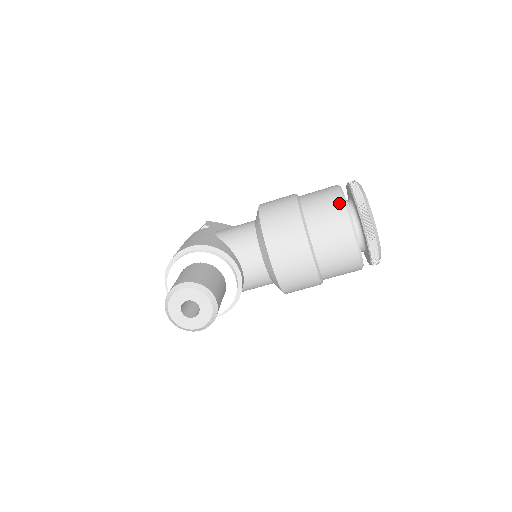
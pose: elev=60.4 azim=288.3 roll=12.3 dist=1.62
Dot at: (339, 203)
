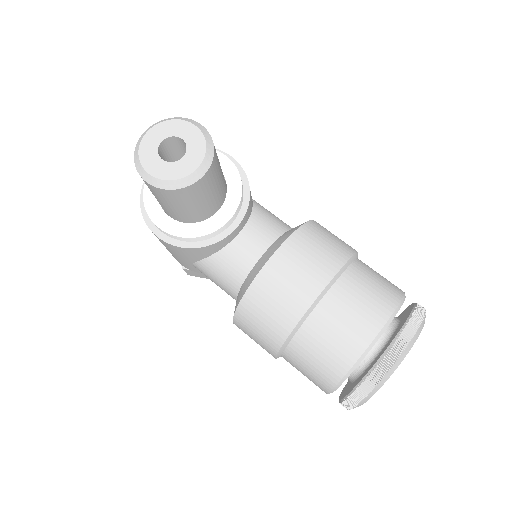
Dot at: (396, 293)
